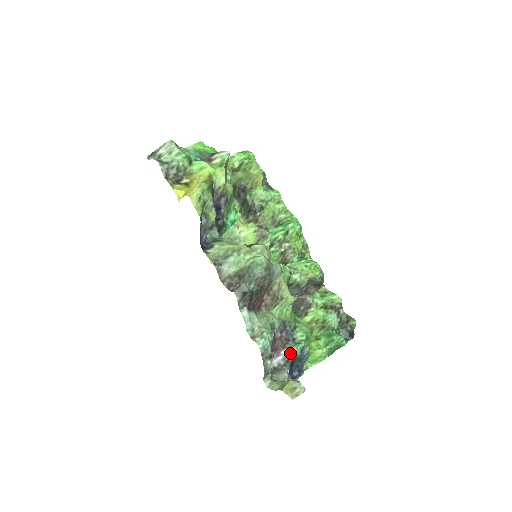
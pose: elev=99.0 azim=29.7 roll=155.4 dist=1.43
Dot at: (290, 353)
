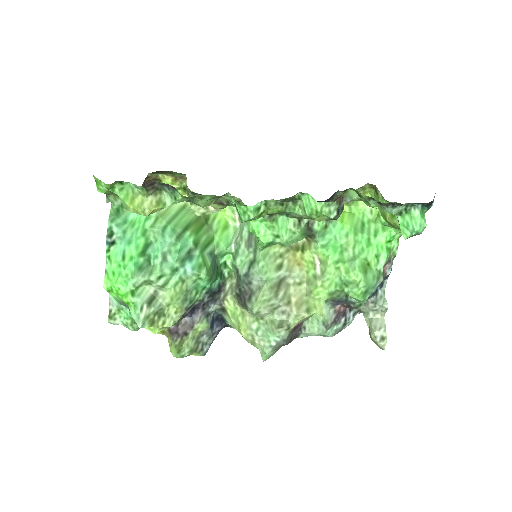
Dot at: (359, 307)
